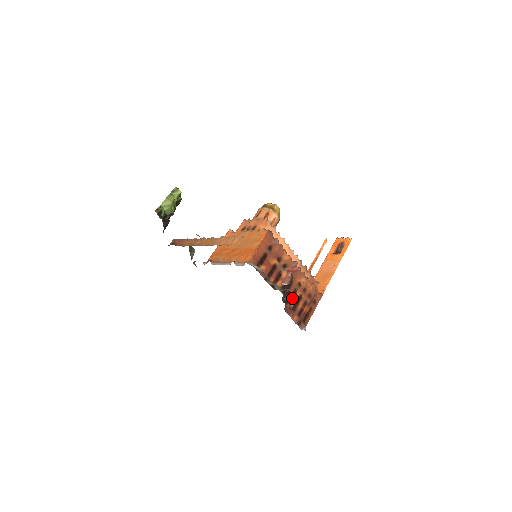
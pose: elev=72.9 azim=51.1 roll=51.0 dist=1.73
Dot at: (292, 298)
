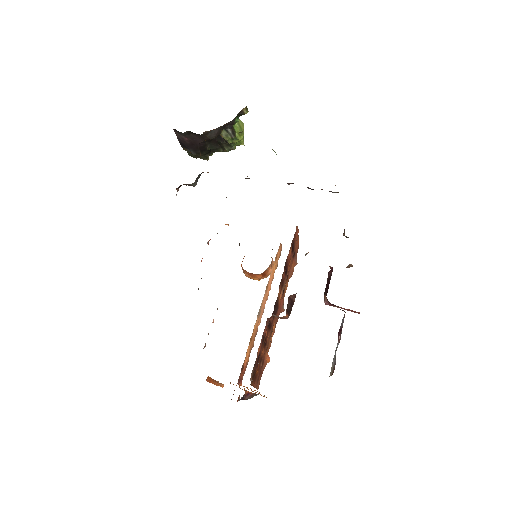
Dot at: (288, 315)
